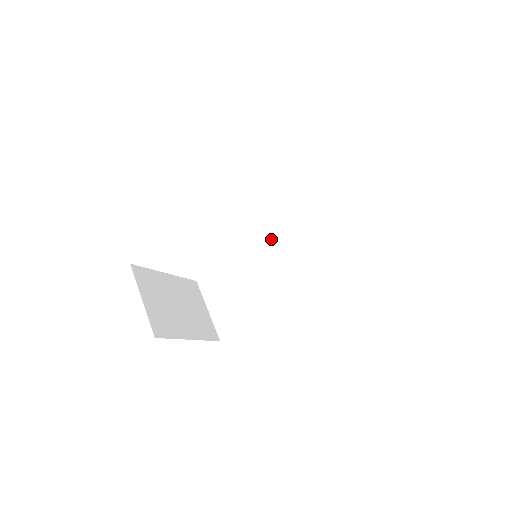
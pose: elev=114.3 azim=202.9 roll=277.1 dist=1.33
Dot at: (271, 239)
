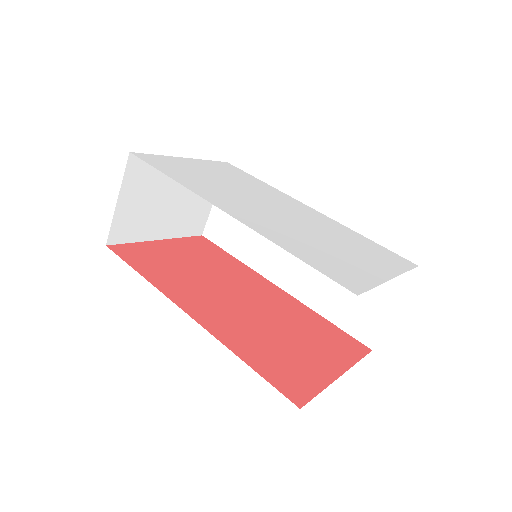
Dot at: occluded
